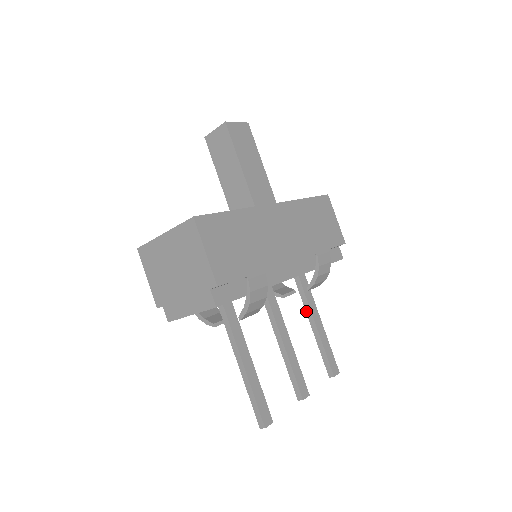
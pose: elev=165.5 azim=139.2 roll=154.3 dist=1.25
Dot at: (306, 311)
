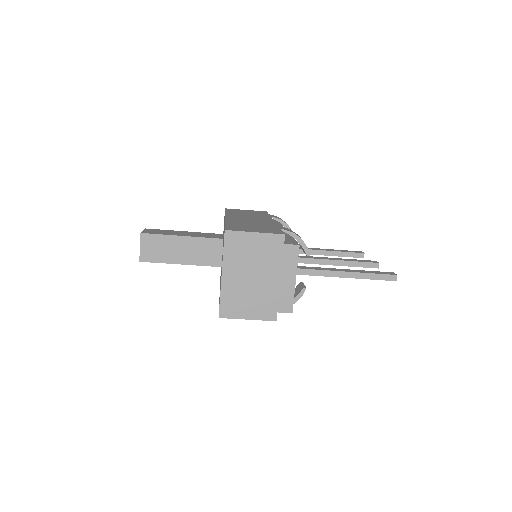
Dot at: occluded
